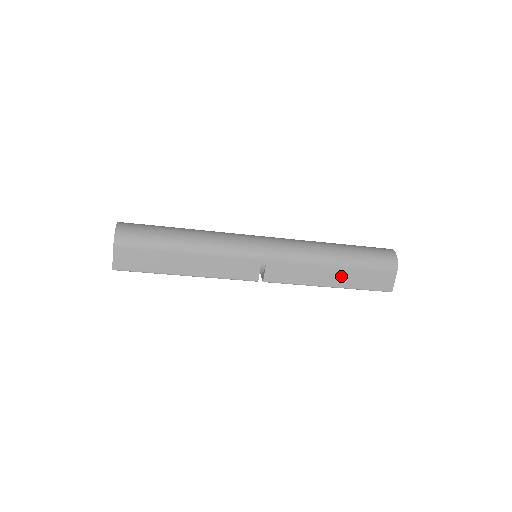
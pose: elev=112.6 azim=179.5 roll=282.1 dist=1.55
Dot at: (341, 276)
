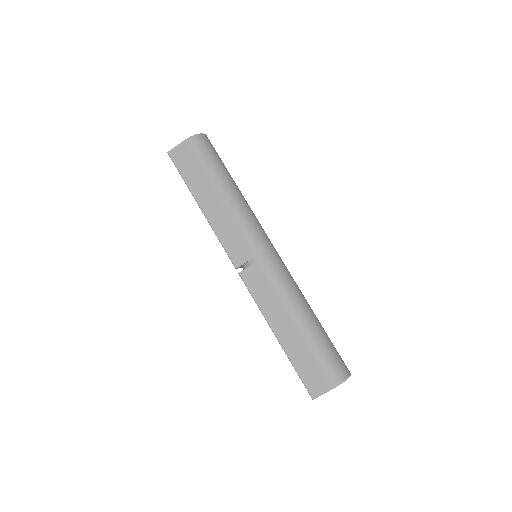
Dot at: (292, 337)
